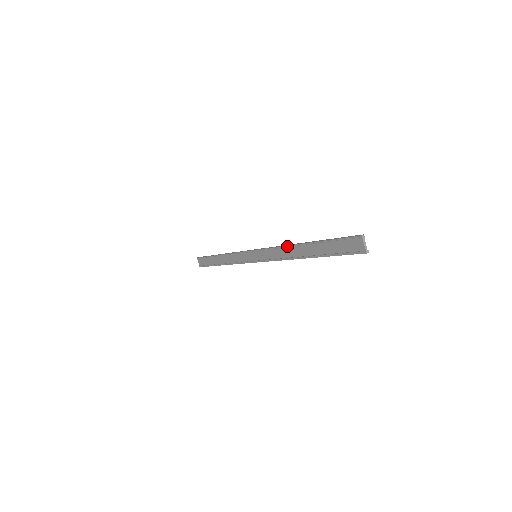
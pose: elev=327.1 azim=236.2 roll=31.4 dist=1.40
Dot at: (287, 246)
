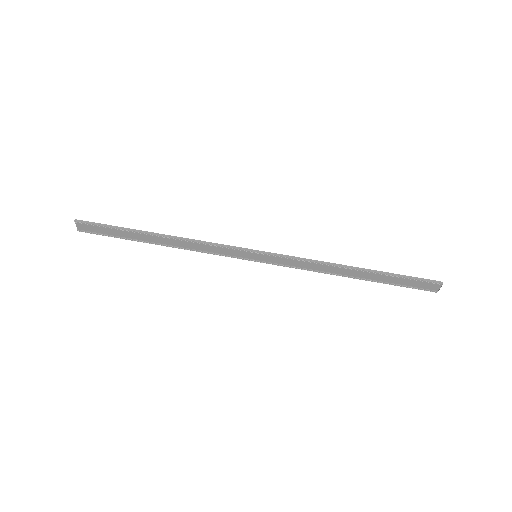
Dot at: (330, 265)
